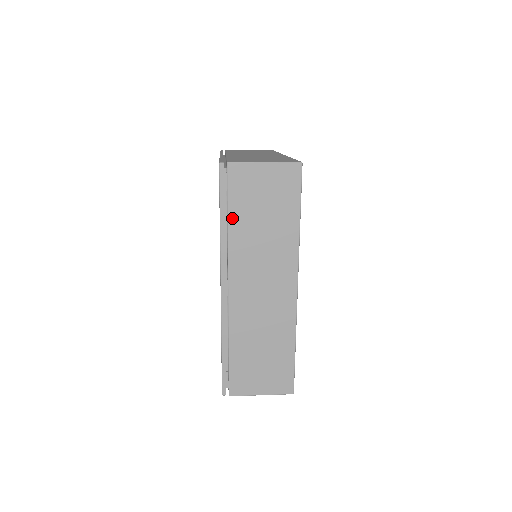
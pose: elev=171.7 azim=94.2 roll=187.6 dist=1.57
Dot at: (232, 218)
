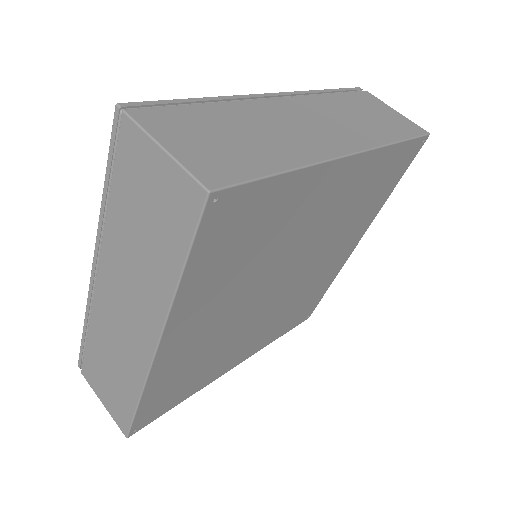
Dot at: occluded
